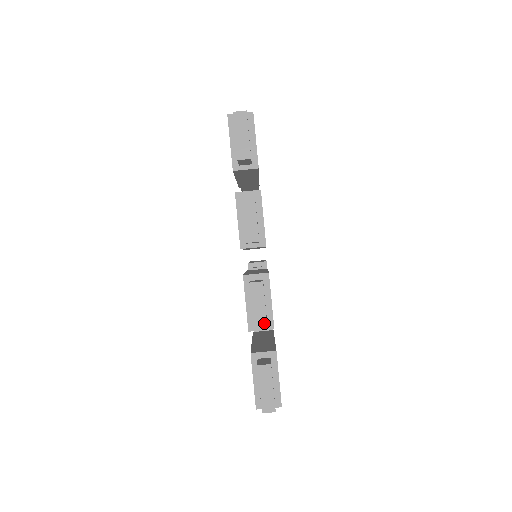
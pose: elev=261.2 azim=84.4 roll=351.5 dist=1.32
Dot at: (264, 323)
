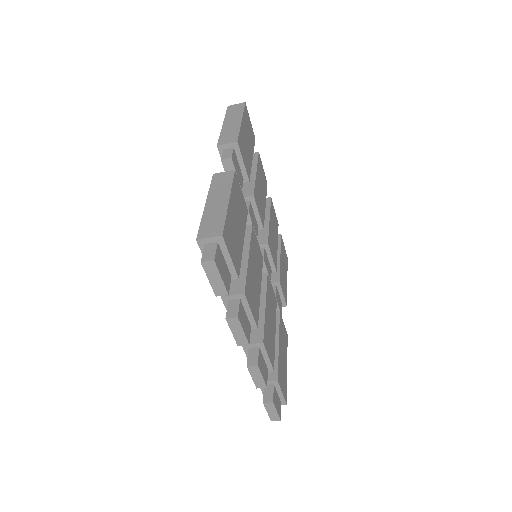
Dot at: (263, 385)
